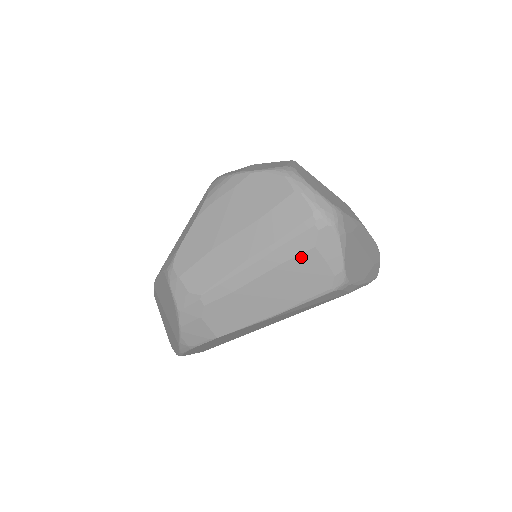
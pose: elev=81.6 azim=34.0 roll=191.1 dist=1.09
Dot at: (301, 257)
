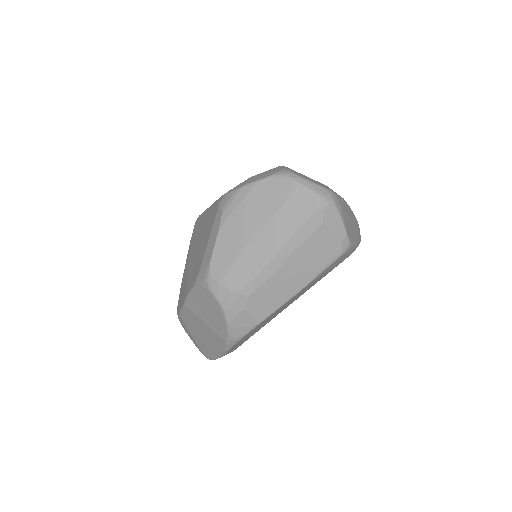
Dot at: (314, 234)
